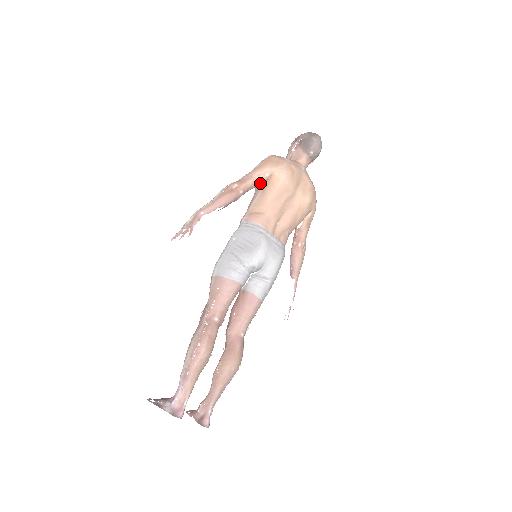
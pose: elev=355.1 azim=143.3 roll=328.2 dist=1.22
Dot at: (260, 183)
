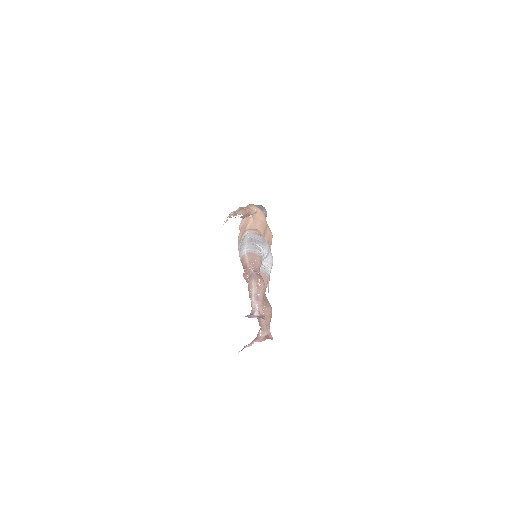
Dot at: (253, 213)
